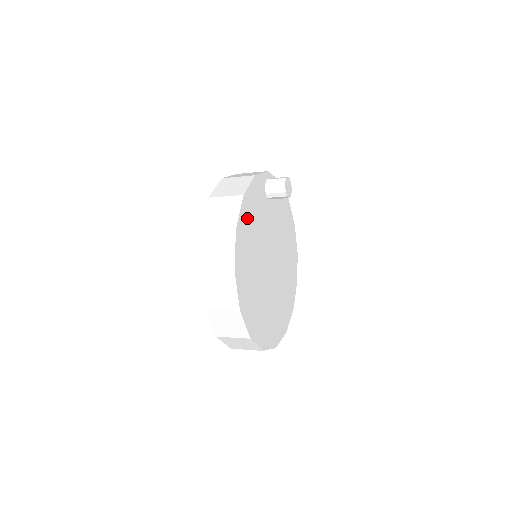
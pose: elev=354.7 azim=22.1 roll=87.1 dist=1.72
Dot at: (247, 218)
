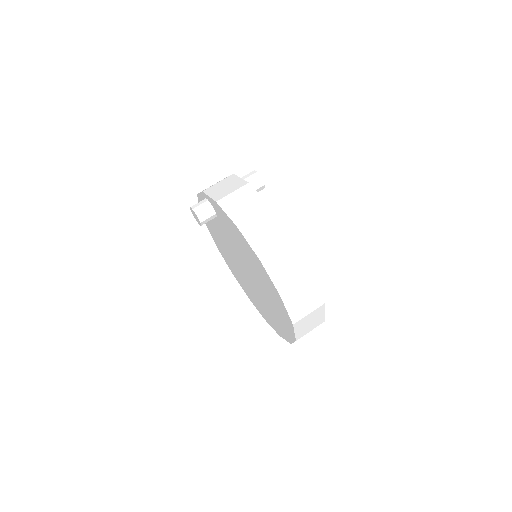
Dot at: occluded
